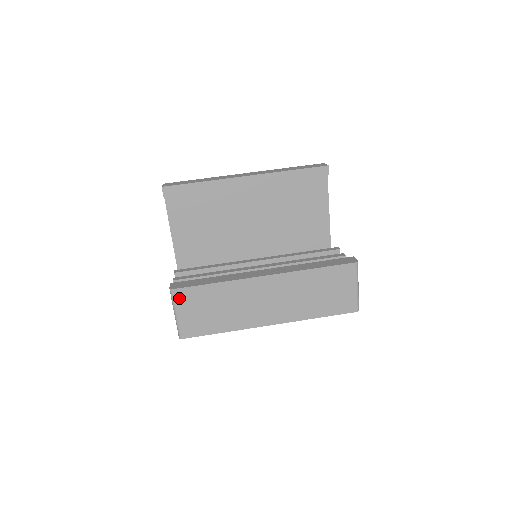
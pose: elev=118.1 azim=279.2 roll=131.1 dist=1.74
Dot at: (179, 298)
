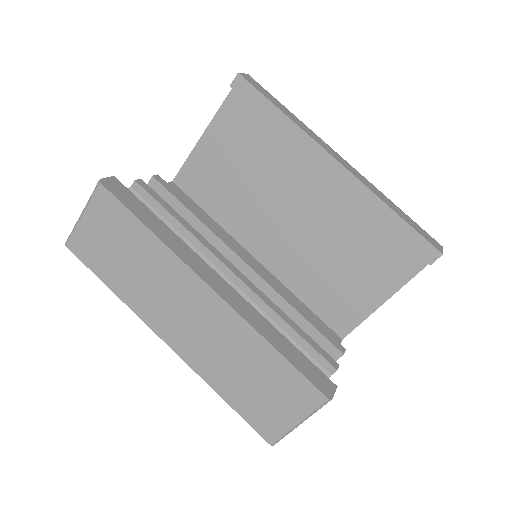
Dot at: (99, 201)
